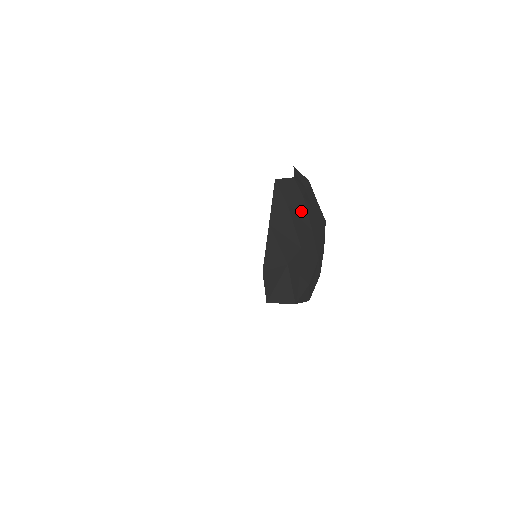
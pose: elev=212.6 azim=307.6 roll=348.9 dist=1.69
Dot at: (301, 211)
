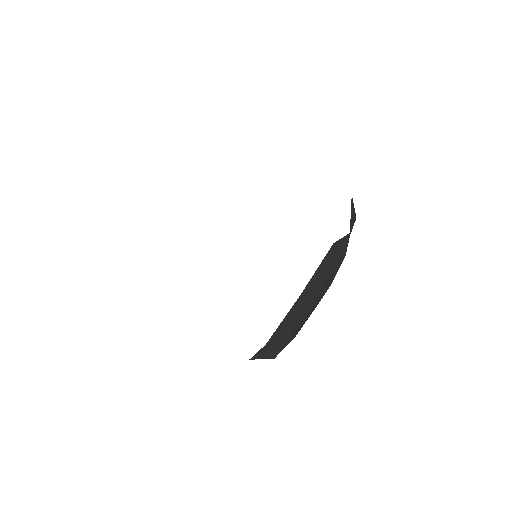
Dot at: (334, 271)
